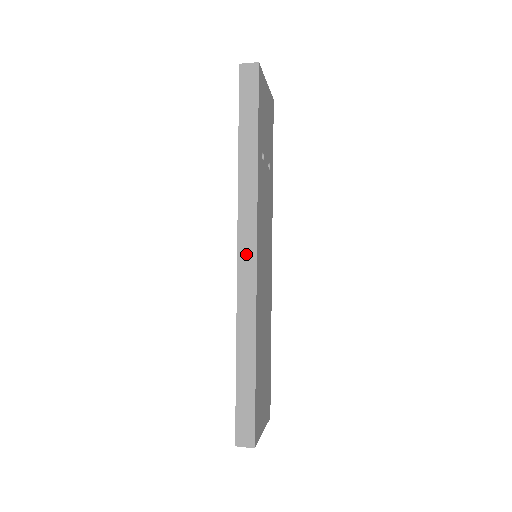
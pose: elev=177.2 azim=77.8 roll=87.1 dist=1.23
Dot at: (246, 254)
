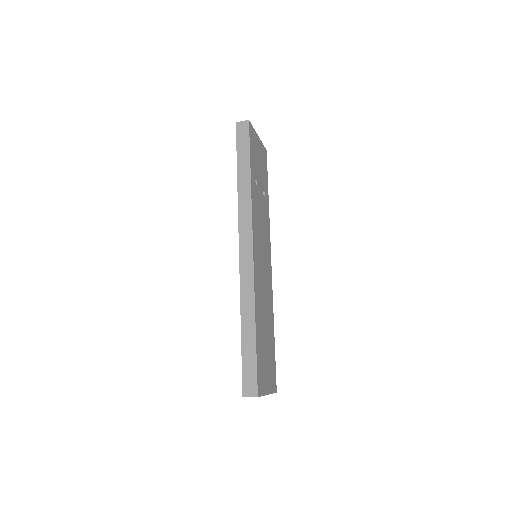
Dot at: (245, 248)
